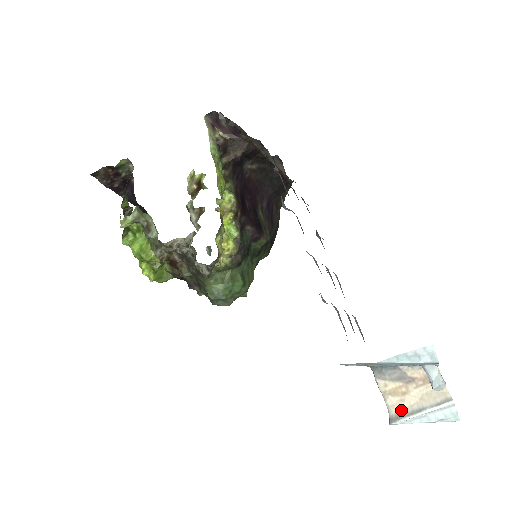
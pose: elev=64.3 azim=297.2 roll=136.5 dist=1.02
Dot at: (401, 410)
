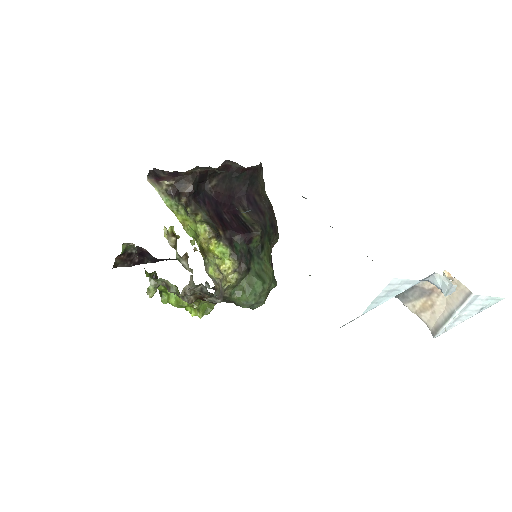
Dot at: (436, 322)
